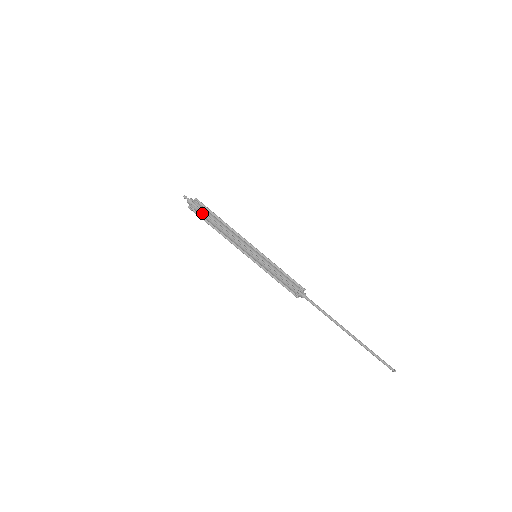
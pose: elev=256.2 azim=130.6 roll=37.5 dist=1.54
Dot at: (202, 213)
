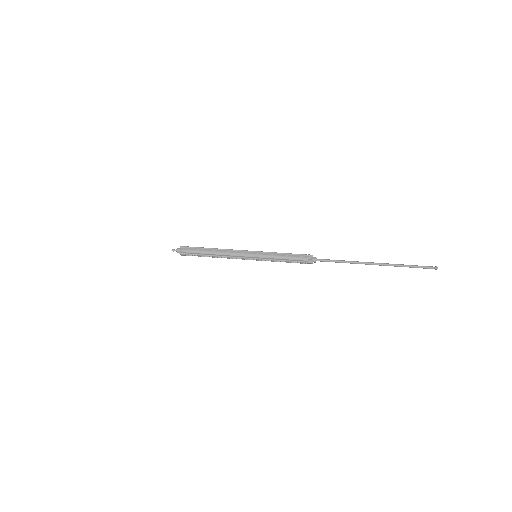
Dot at: (193, 250)
